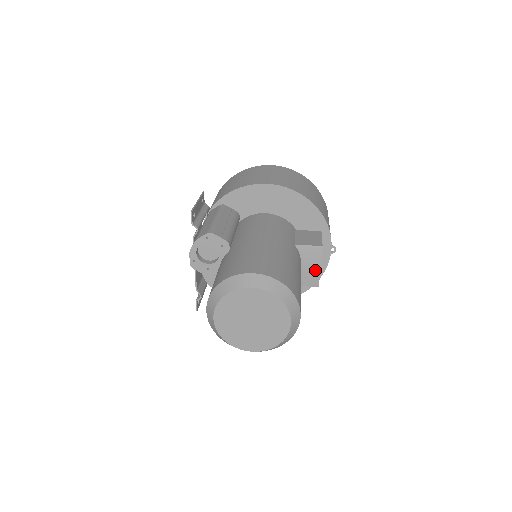
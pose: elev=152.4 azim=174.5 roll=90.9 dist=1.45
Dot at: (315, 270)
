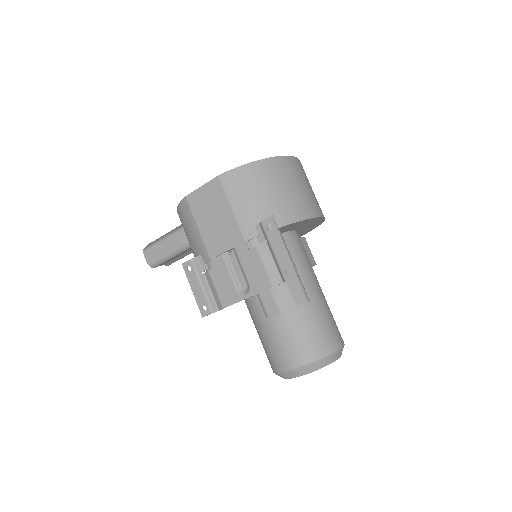
Dot at: occluded
